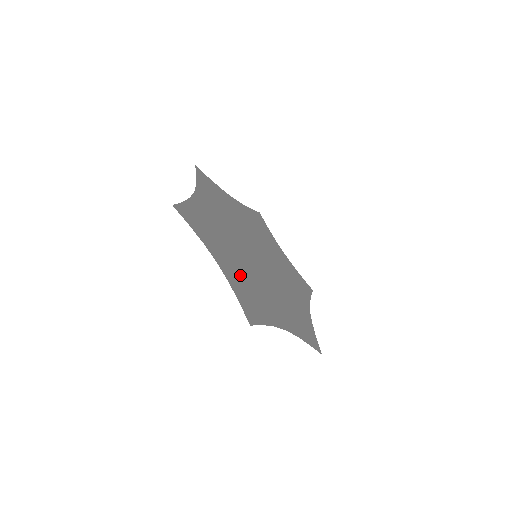
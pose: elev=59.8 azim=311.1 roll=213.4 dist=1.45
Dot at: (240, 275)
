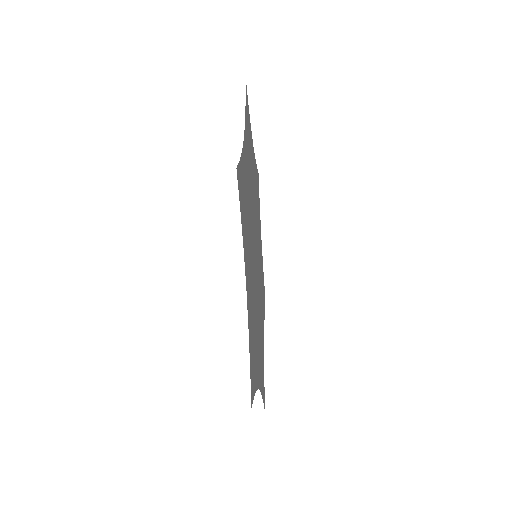
Dot at: occluded
